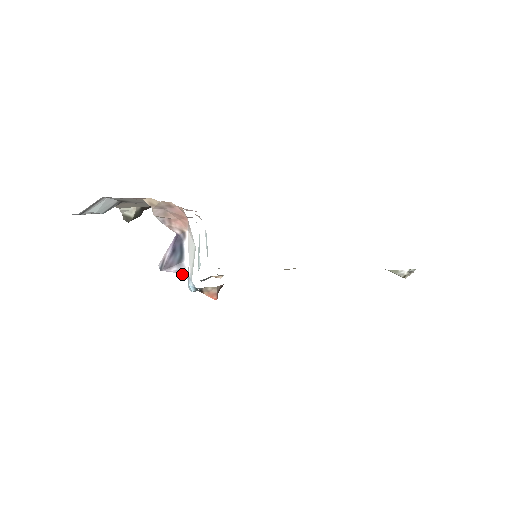
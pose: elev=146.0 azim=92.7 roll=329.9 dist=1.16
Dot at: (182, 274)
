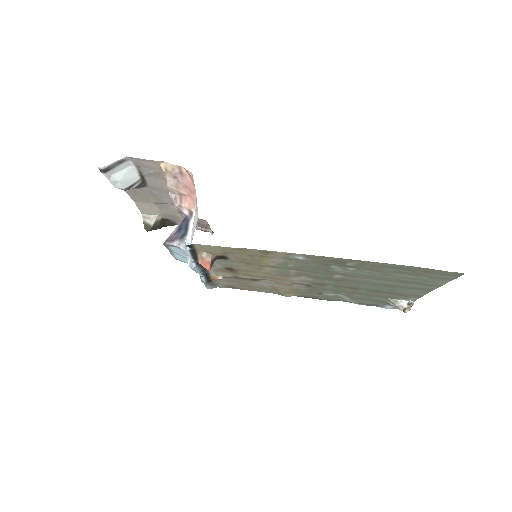
Dot at: (183, 248)
